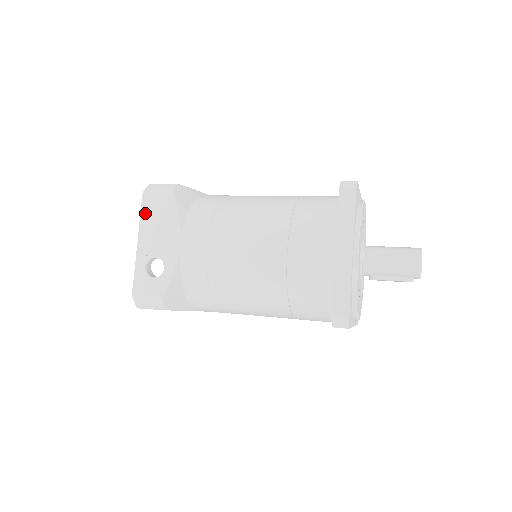
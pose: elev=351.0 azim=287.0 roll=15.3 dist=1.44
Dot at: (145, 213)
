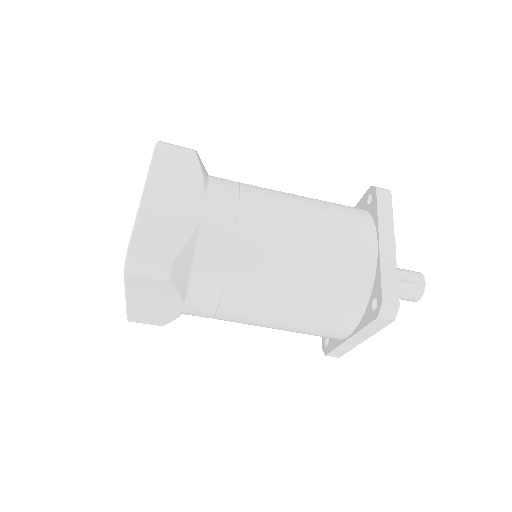
Dot at: occluded
